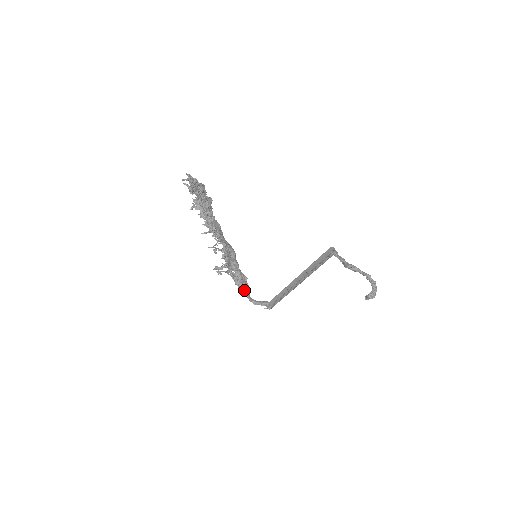
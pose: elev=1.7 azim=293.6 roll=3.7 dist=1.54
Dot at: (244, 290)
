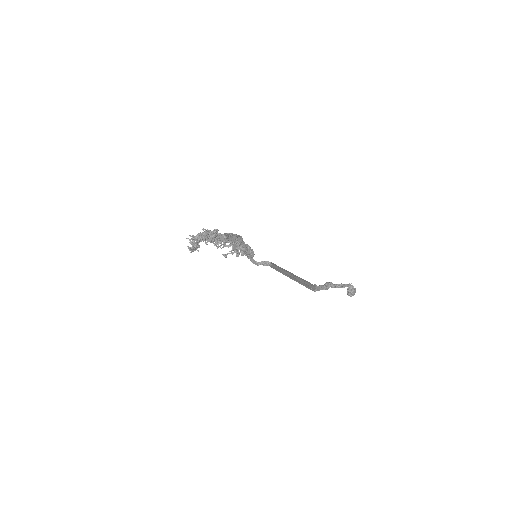
Dot at: (248, 258)
